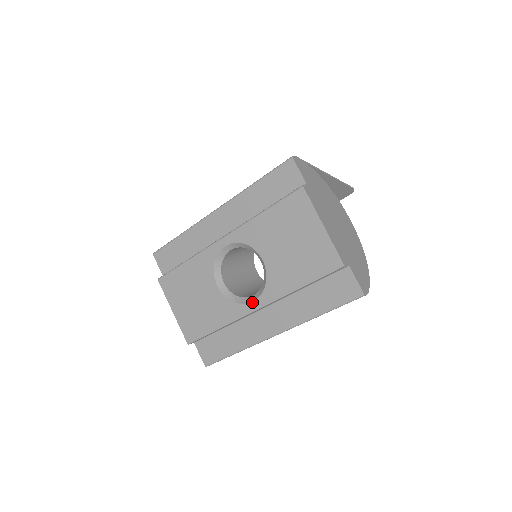
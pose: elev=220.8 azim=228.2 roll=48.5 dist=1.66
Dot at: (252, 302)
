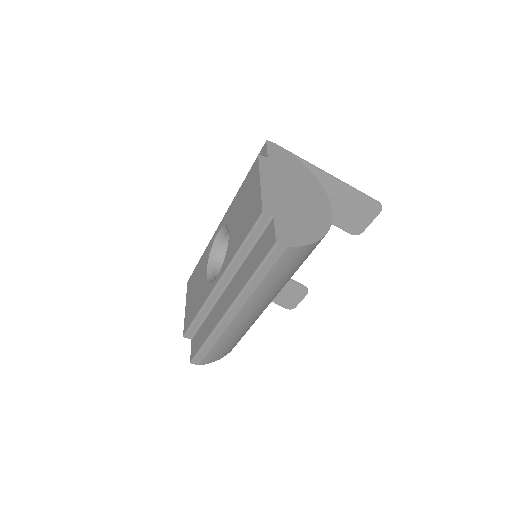
Dot at: (216, 278)
